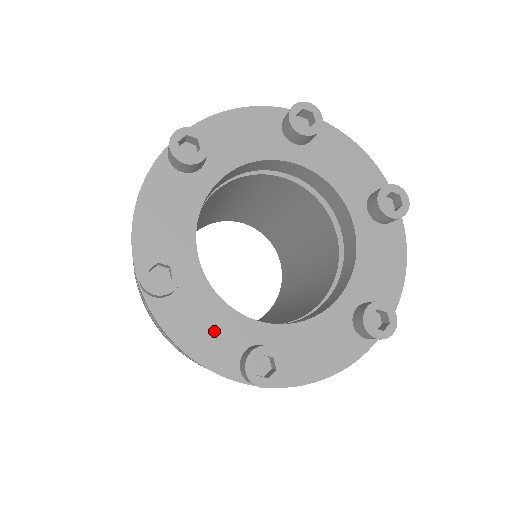
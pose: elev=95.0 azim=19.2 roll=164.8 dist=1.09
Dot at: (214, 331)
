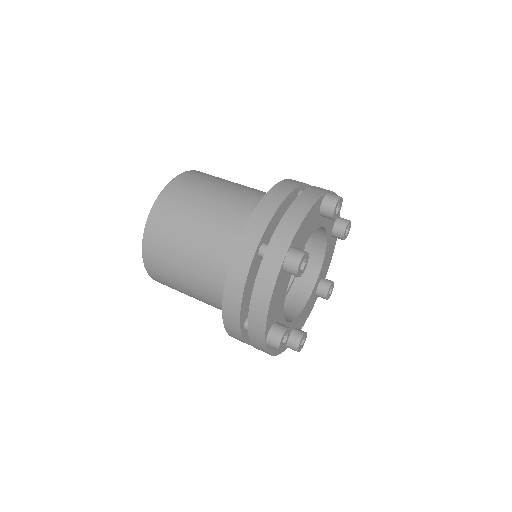
Dot at: occluded
